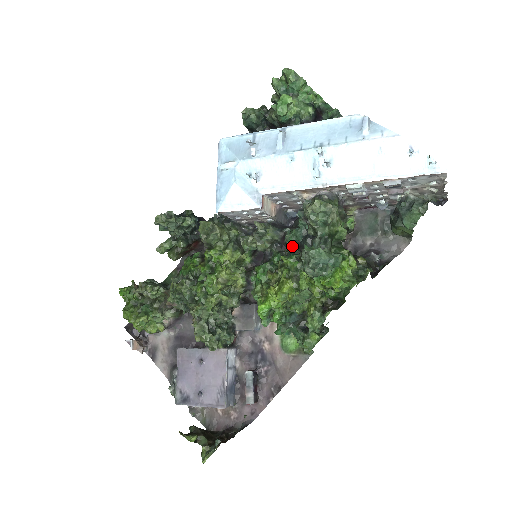
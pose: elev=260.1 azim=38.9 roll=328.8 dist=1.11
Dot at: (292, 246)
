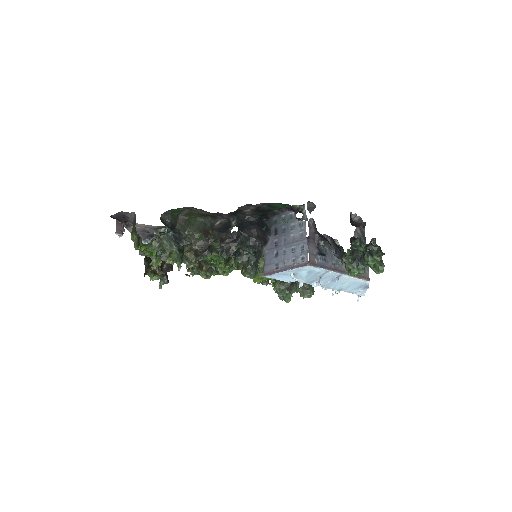
Dot at: occluded
